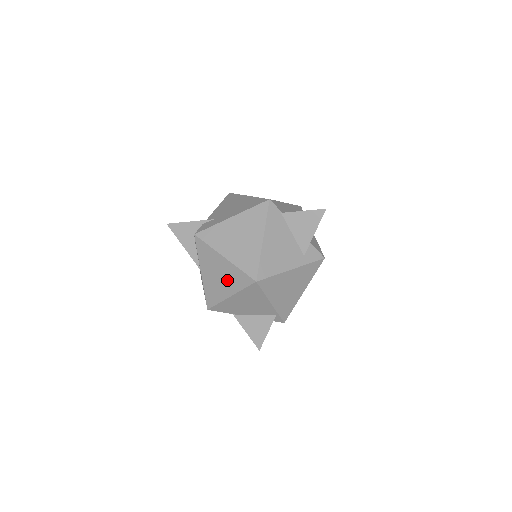
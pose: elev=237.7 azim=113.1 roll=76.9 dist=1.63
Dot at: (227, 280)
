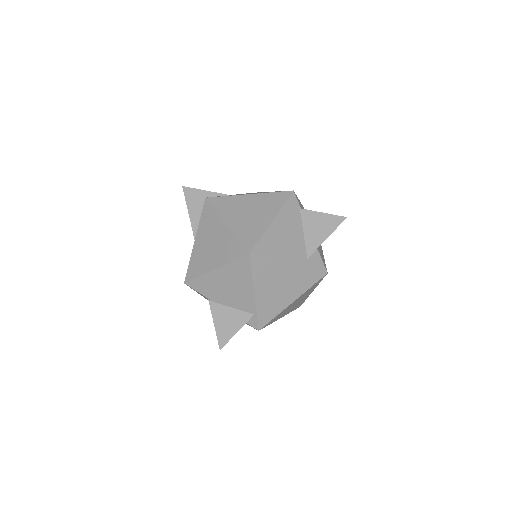
Dot at: (219, 250)
